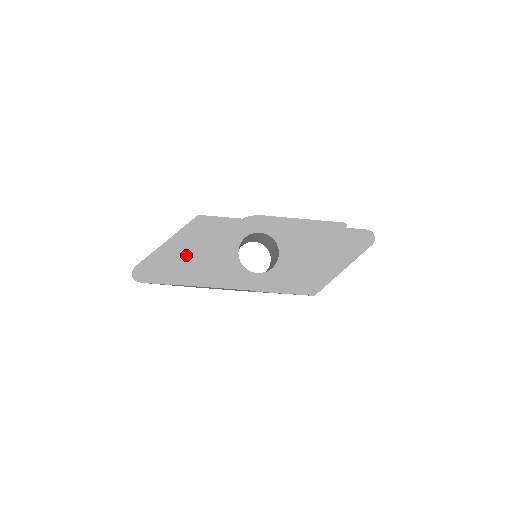
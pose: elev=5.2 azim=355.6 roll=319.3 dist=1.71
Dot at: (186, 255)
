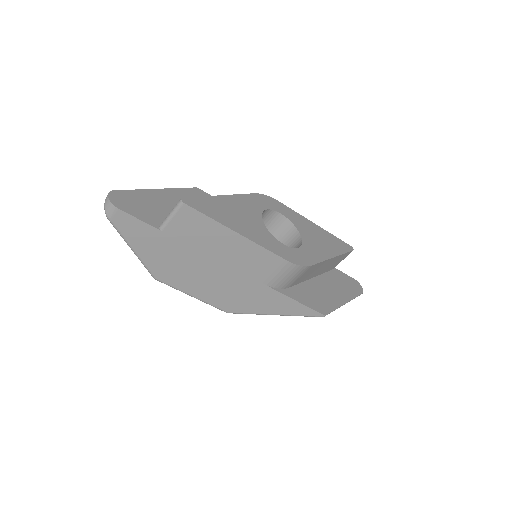
Dot at: occluded
